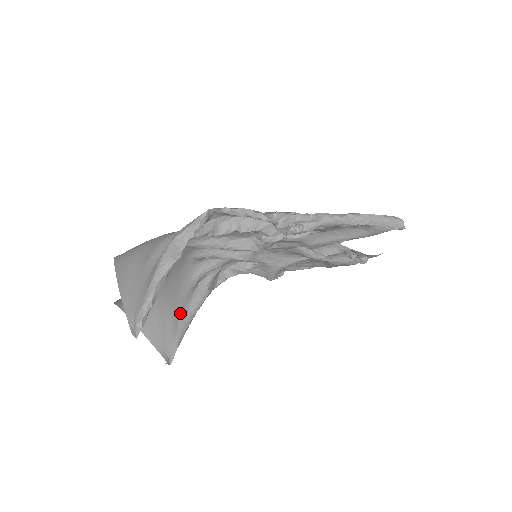
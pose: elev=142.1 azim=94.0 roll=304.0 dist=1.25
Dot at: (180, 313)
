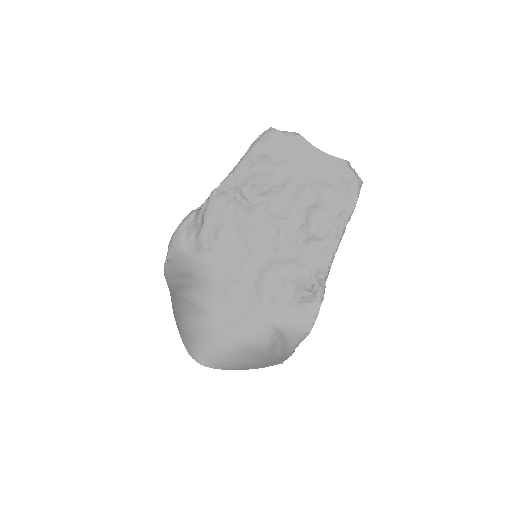
Dot at: occluded
